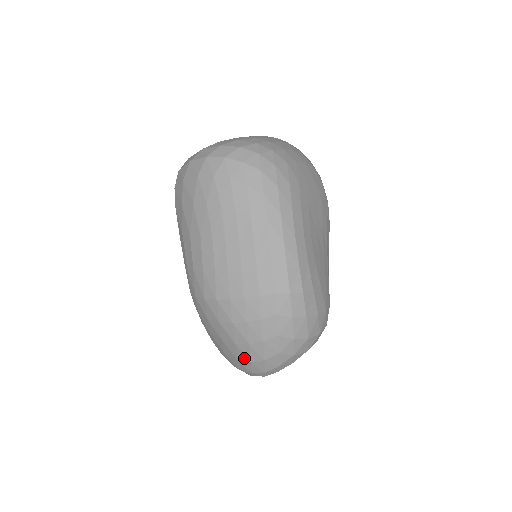
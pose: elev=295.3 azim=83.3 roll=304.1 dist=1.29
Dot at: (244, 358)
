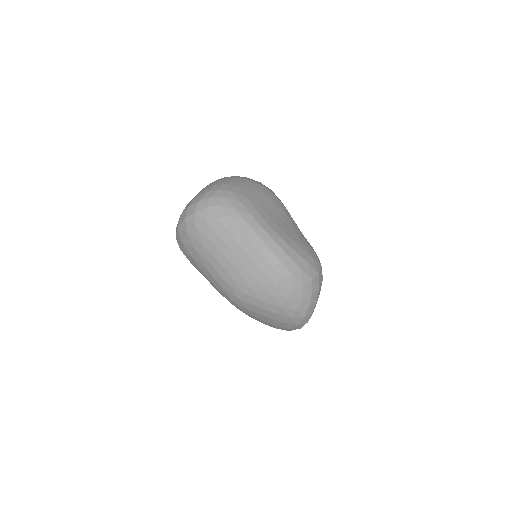
Dot at: (285, 318)
